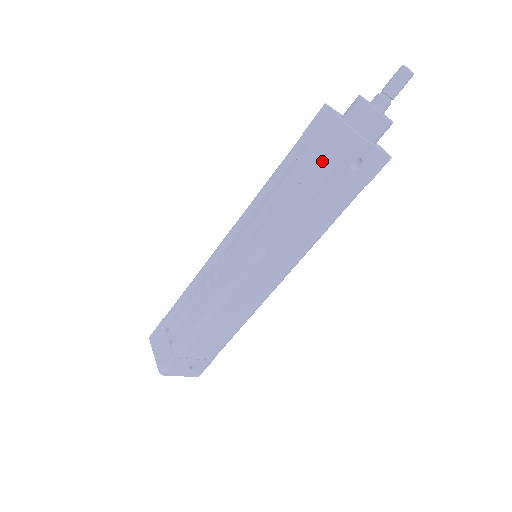
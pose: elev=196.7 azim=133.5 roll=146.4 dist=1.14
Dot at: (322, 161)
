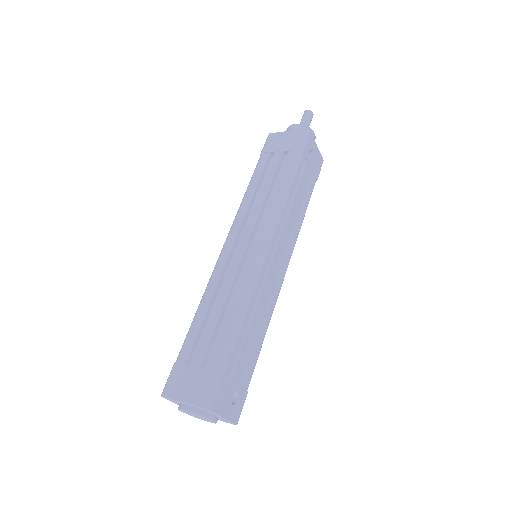
Dot at: (292, 152)
